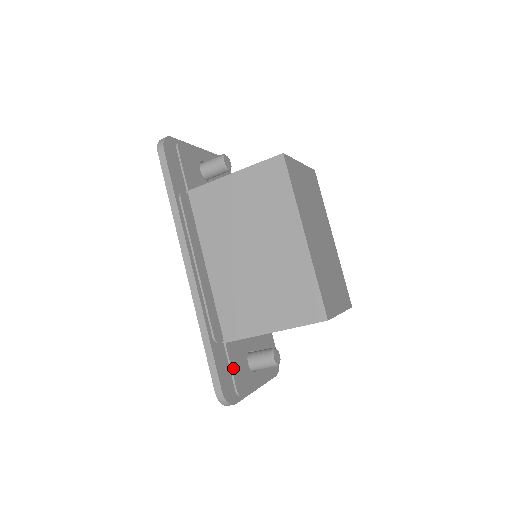
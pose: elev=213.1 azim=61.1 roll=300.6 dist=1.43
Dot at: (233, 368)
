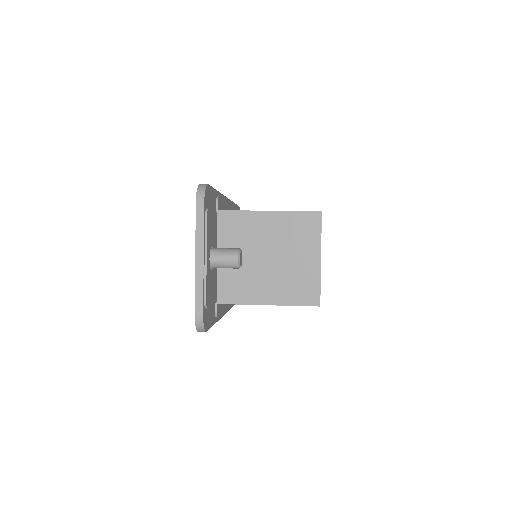
Dot at: occluded
